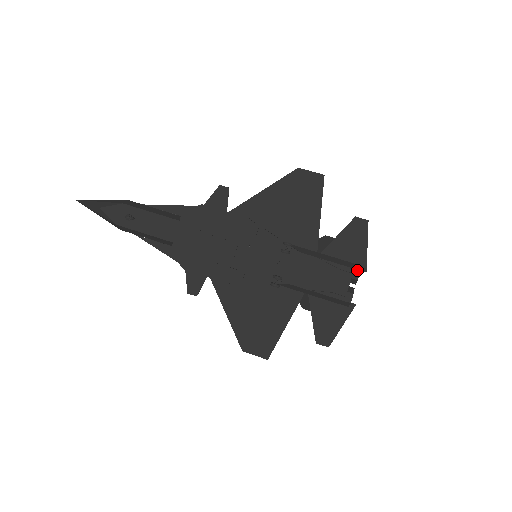
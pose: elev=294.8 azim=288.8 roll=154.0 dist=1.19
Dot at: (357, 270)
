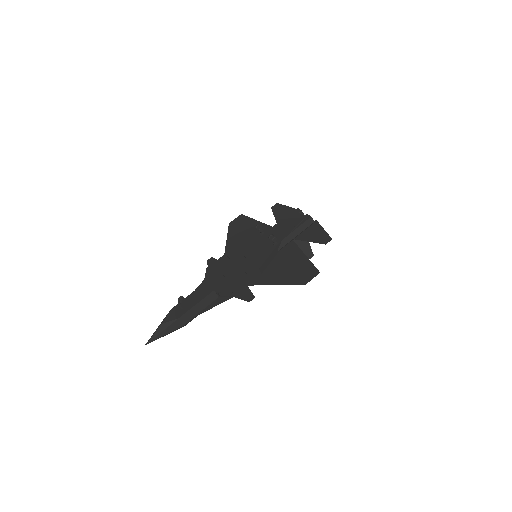
Dot at: (296, 209)
